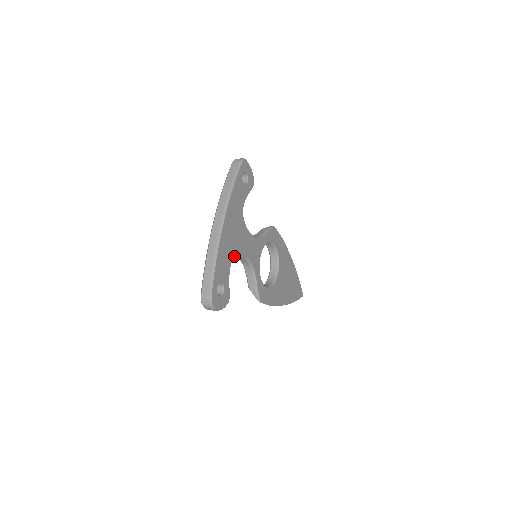
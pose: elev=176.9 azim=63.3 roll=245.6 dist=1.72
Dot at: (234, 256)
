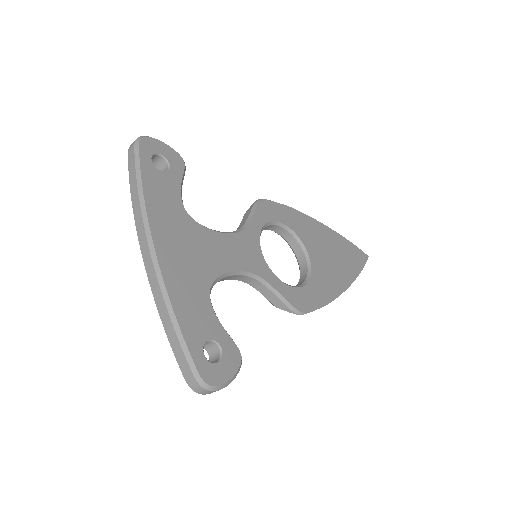
Dot at: (209, 284)
